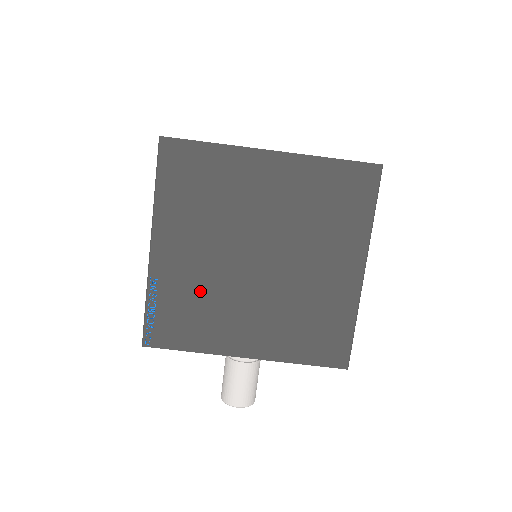
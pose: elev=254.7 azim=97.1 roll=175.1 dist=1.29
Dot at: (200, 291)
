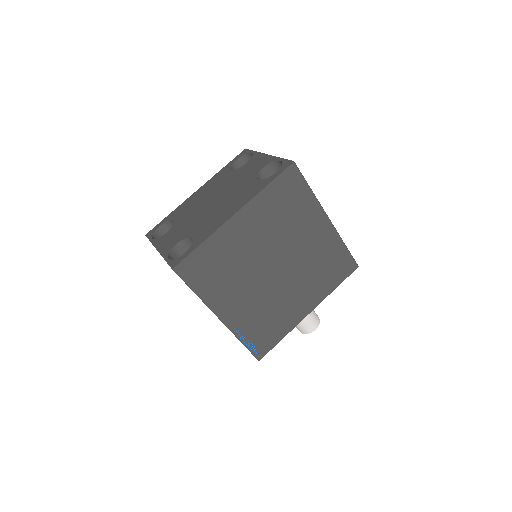
Dot at: (262, 311)
